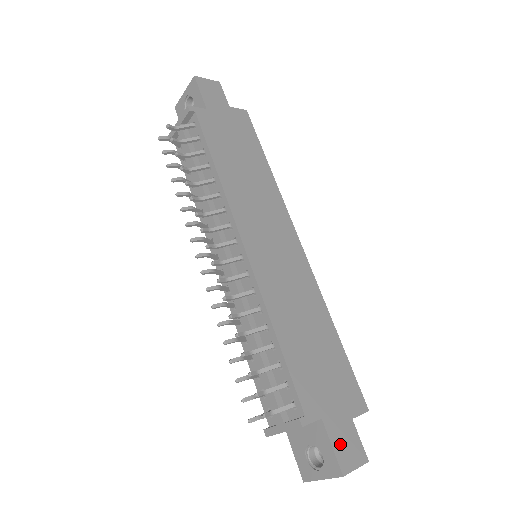
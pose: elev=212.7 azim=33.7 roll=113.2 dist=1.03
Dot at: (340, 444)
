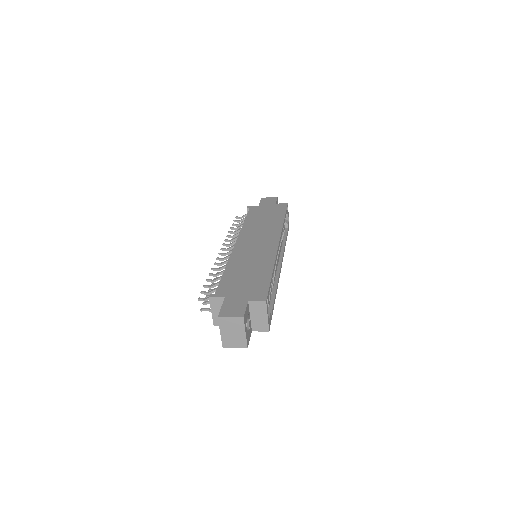
Dot at: (228, 307)
